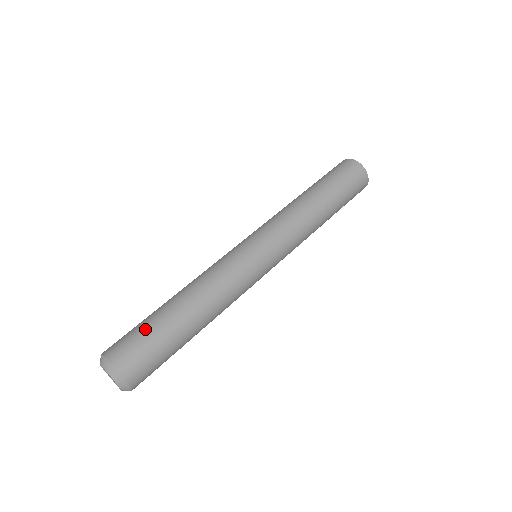
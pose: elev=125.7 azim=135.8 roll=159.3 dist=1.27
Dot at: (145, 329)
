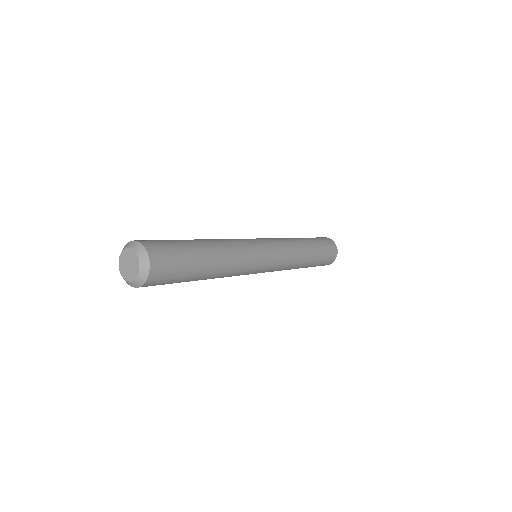
Dot at: (180, 247)
